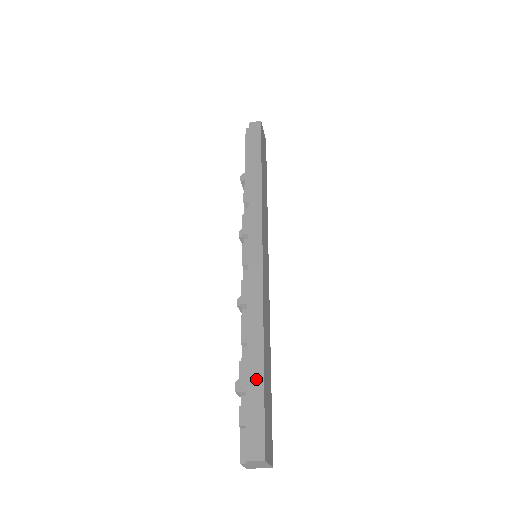
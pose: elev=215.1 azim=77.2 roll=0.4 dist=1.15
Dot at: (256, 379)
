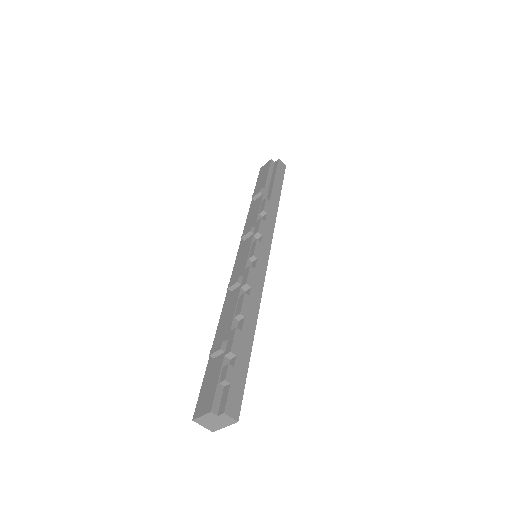
Dot at: (245, 351)
